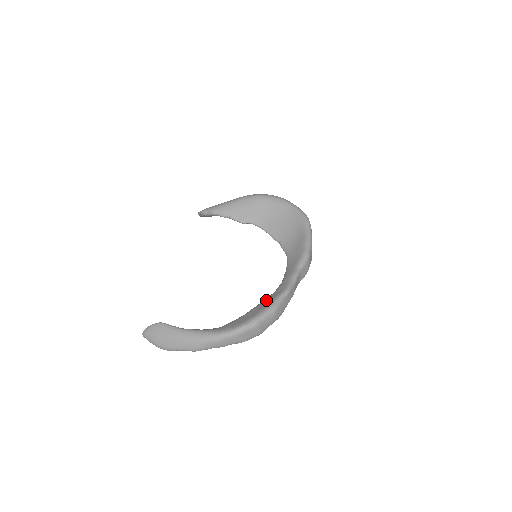
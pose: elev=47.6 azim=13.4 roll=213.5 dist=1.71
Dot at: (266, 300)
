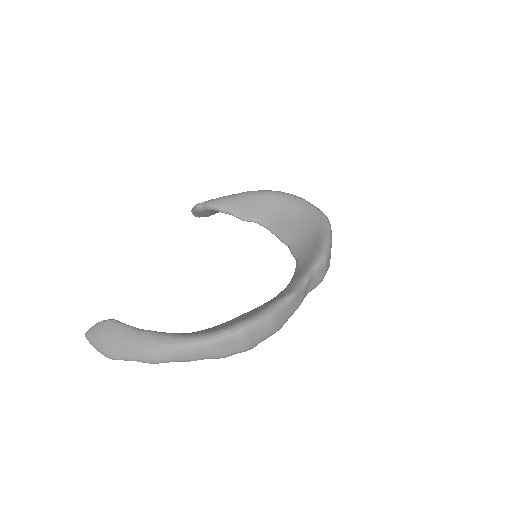
Dot at: (262, 305)
